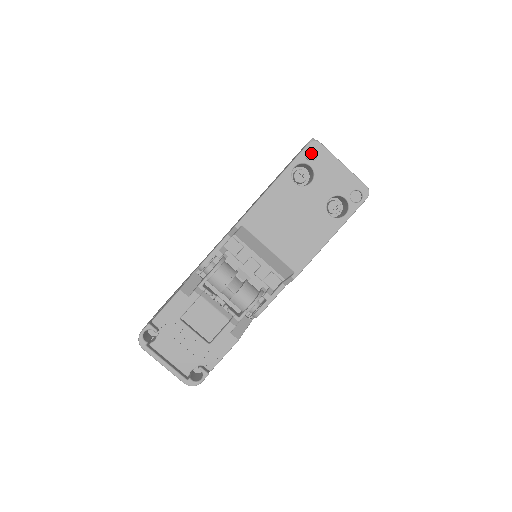
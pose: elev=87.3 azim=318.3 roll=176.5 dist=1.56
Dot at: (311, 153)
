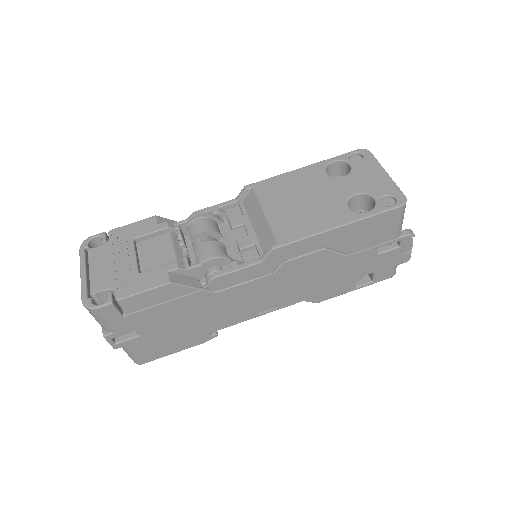
Dot at: (357, 158)
